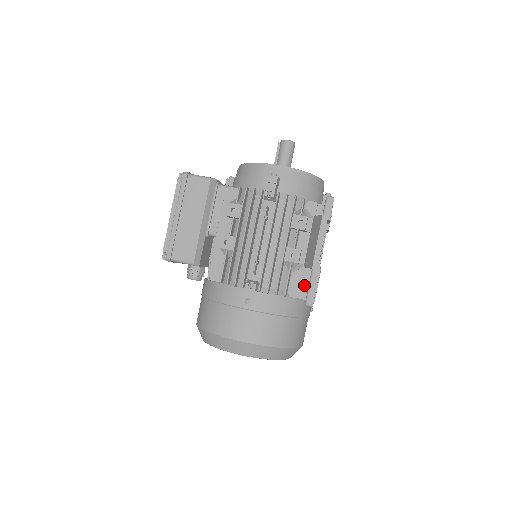
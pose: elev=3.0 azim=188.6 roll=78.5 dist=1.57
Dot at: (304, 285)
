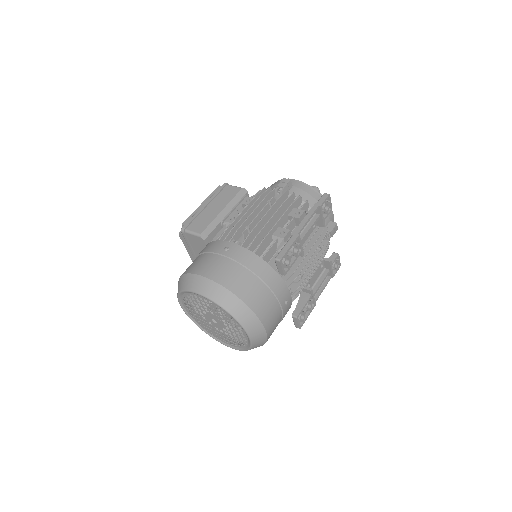
Dot at: occluded
